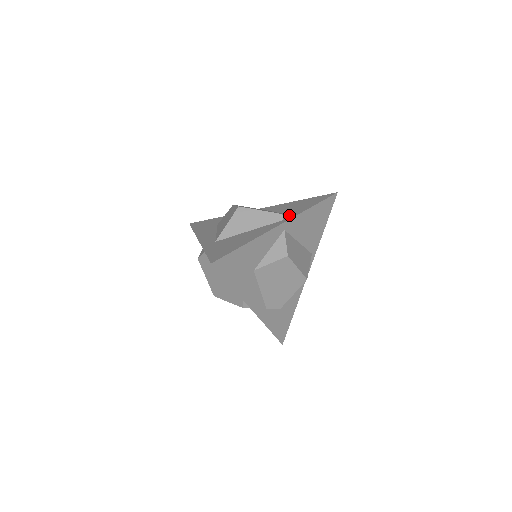
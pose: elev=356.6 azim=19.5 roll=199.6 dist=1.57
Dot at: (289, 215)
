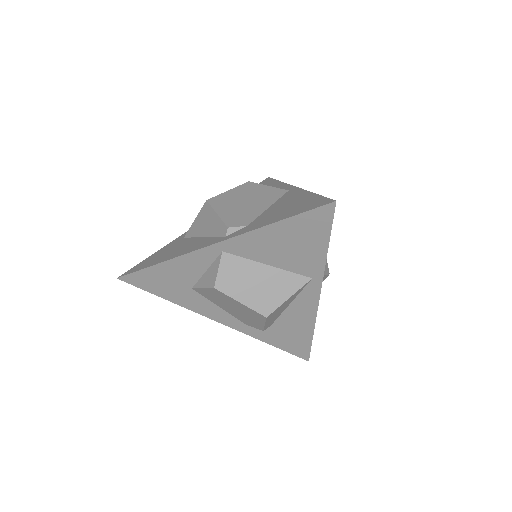
Dot at: (242, 229)
